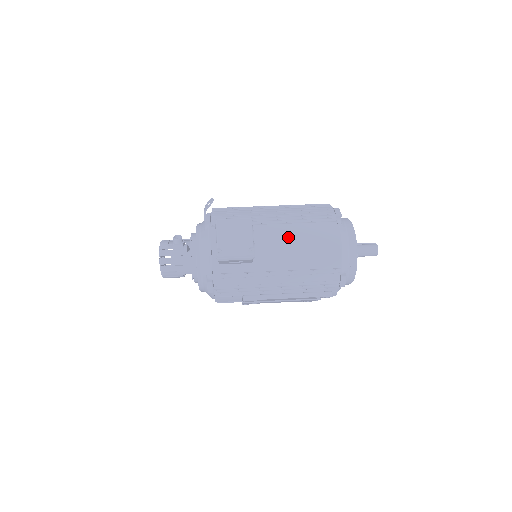
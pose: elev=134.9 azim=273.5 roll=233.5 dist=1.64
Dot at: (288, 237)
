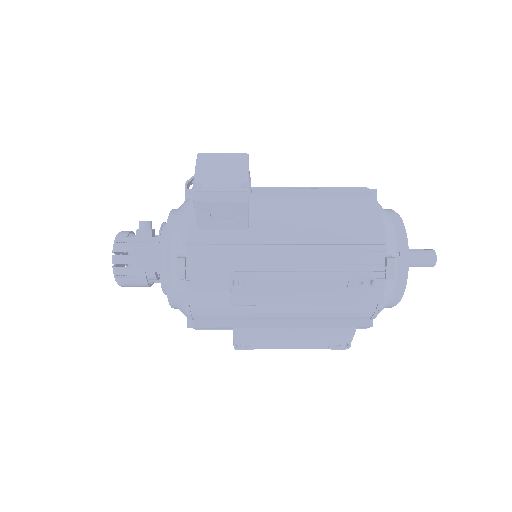
Dot at: (302, 201)
